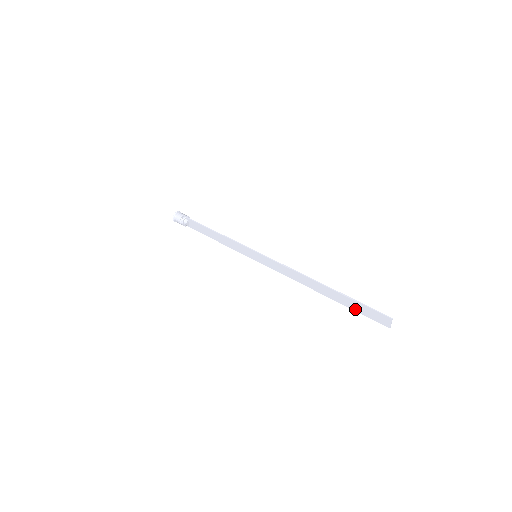
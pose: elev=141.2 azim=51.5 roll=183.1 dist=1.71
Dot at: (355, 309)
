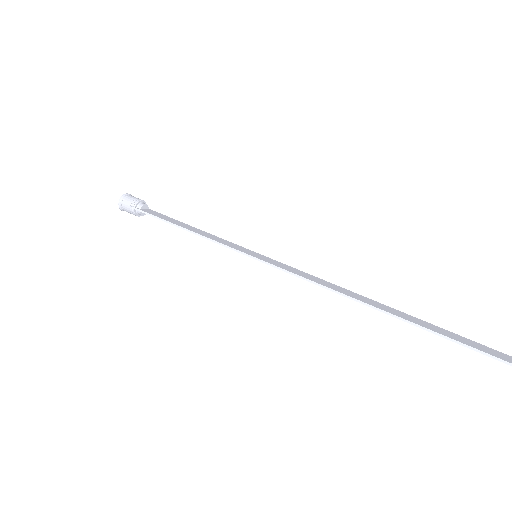
Dot at: occluded
